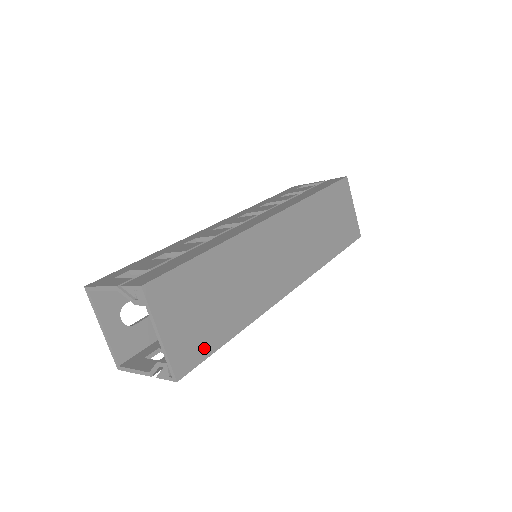
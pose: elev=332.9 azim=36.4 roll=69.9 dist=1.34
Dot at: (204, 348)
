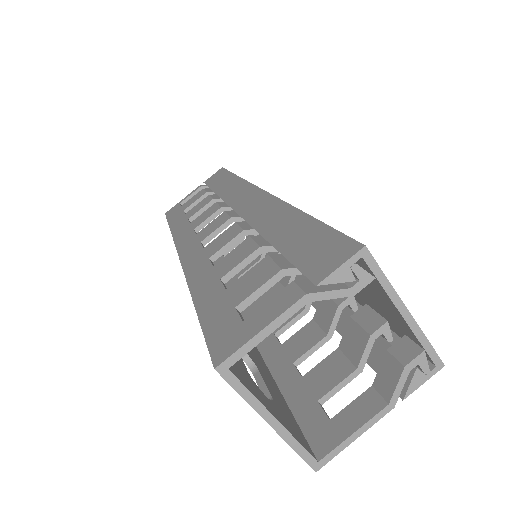
Dot at: occluded
